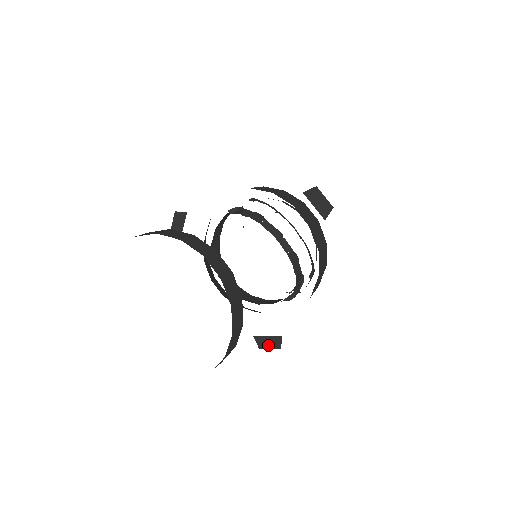
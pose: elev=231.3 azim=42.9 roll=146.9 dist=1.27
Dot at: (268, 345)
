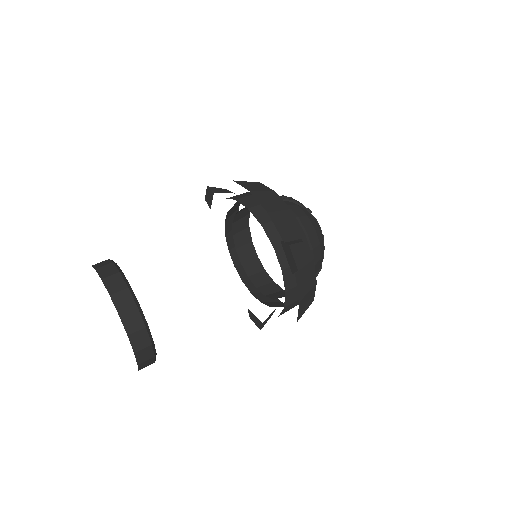
Dot at: (254, 321)
